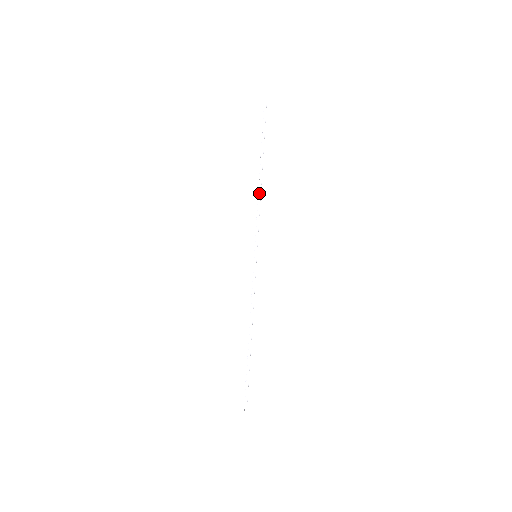
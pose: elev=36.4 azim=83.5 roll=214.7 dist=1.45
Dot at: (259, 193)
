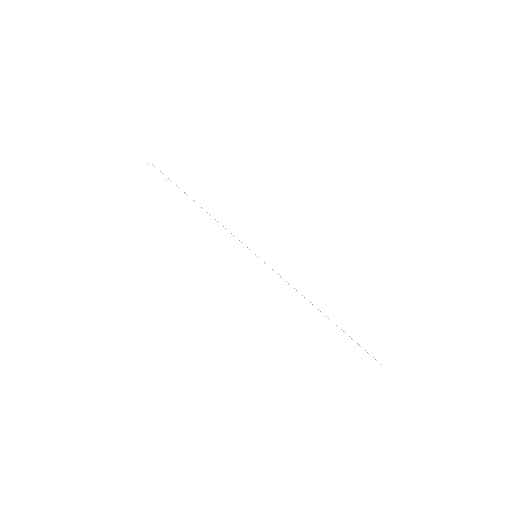
Dot at: (208, 216)
